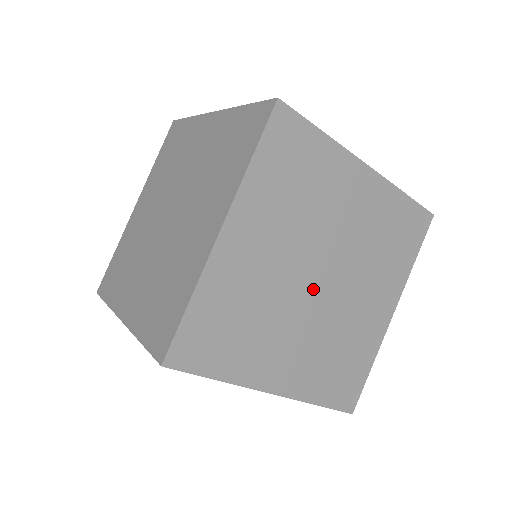
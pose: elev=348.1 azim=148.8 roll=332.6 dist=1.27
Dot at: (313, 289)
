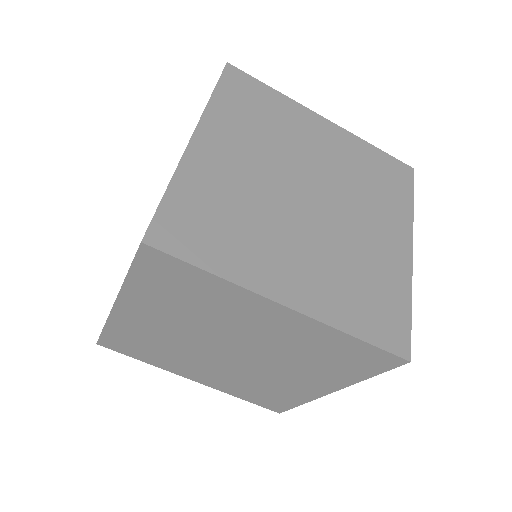
Dot at: (305, 205)
